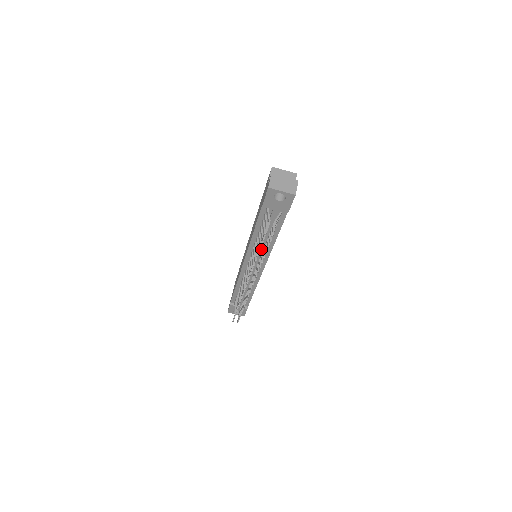
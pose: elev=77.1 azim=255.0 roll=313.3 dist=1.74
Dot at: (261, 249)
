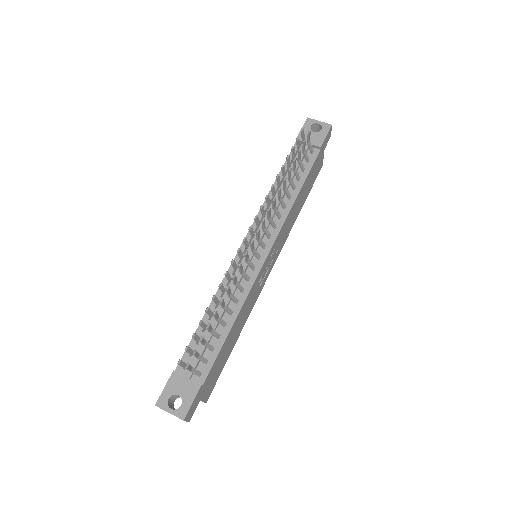
Dot at: occluded
